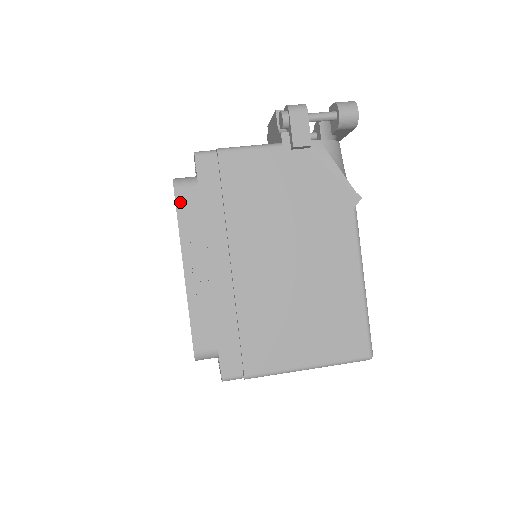
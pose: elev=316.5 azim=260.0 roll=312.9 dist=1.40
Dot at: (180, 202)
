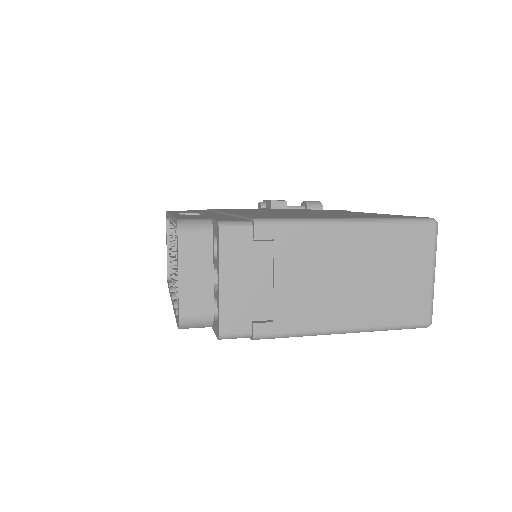
Dot at: (171, 211)
